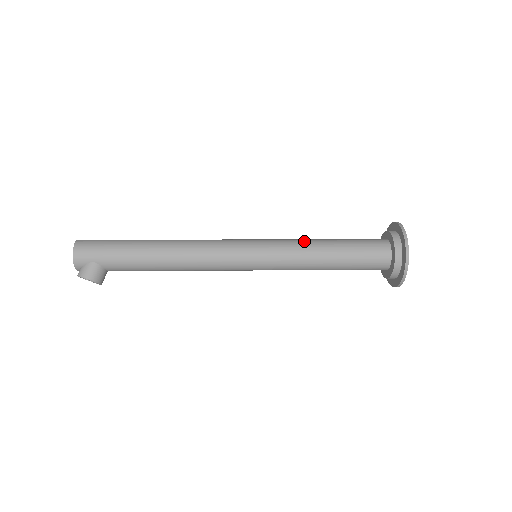
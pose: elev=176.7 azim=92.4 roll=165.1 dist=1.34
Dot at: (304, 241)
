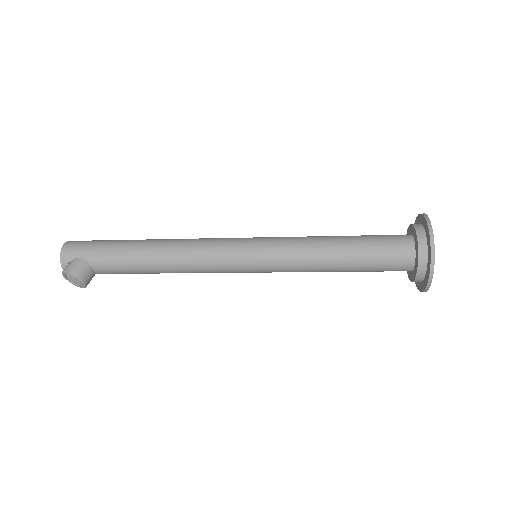
Dot at: (310, 236)
